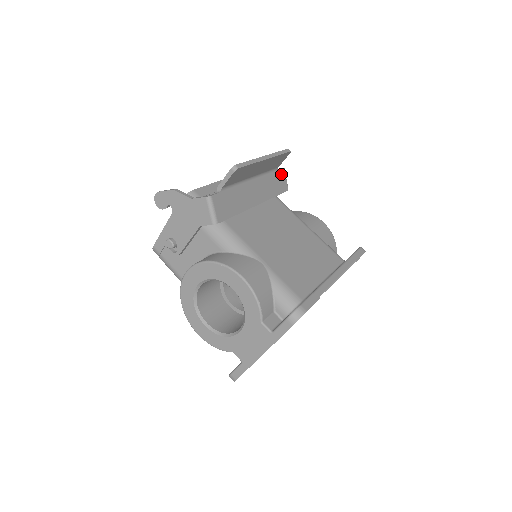
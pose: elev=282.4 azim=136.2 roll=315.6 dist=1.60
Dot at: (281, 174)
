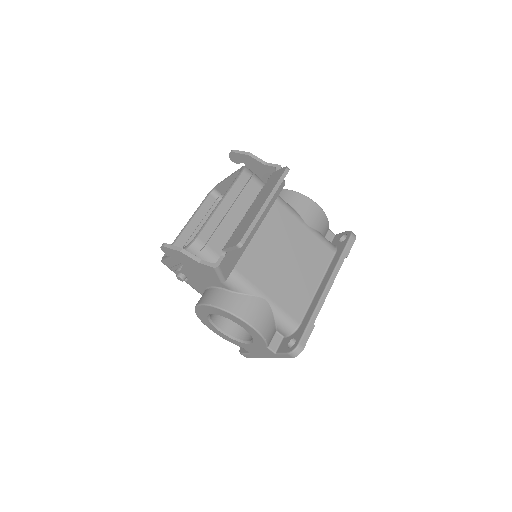
Dot at: occluded
